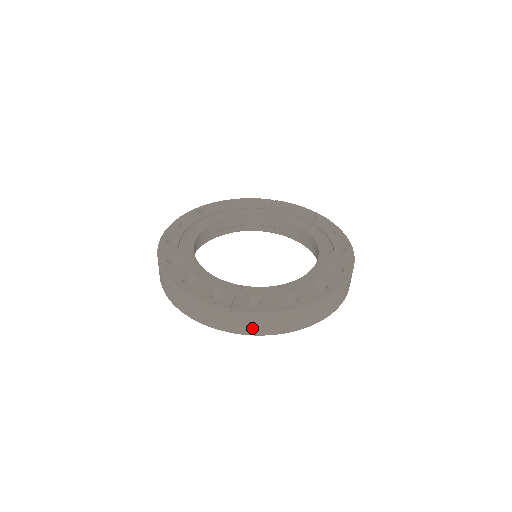
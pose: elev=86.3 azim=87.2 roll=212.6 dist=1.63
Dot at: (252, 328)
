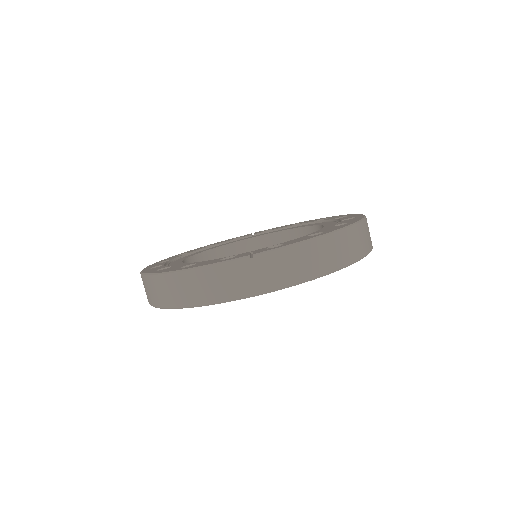
Dot at: (285, 274)
